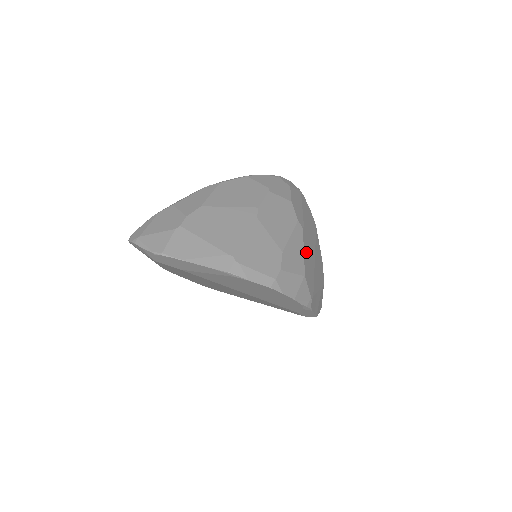
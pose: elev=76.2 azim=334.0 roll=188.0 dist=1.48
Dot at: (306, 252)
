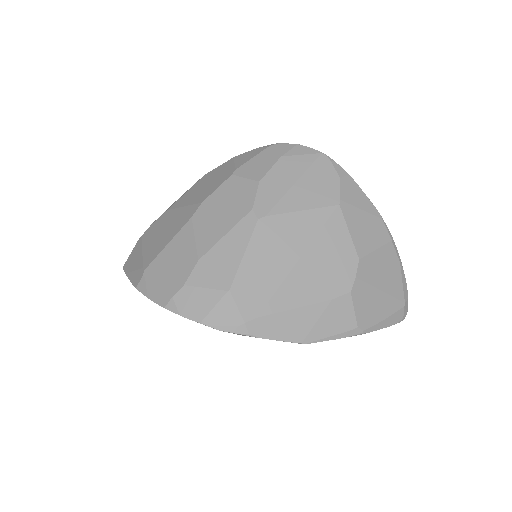
Dot at: (256, 254)
